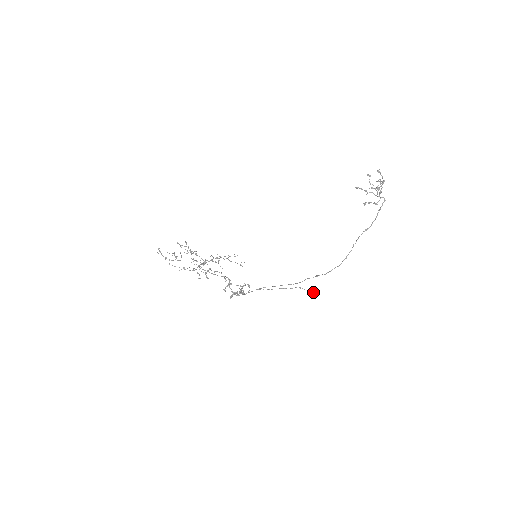
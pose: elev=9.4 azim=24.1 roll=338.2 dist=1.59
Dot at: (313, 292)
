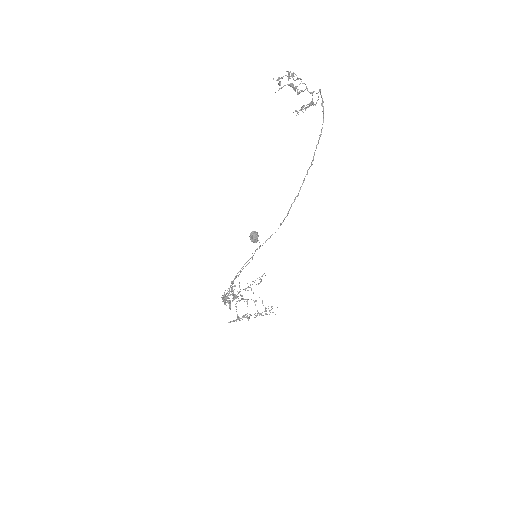
Dot at: occluded
